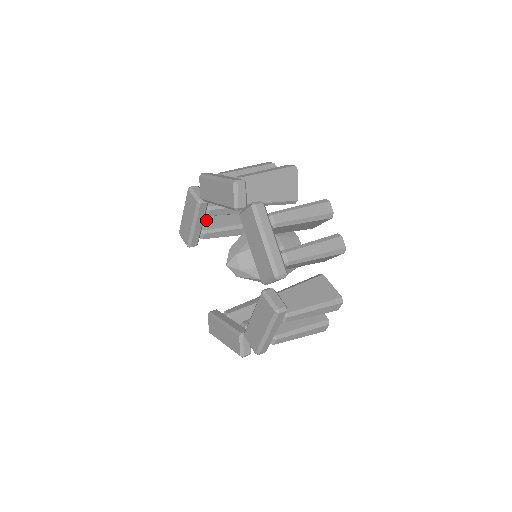
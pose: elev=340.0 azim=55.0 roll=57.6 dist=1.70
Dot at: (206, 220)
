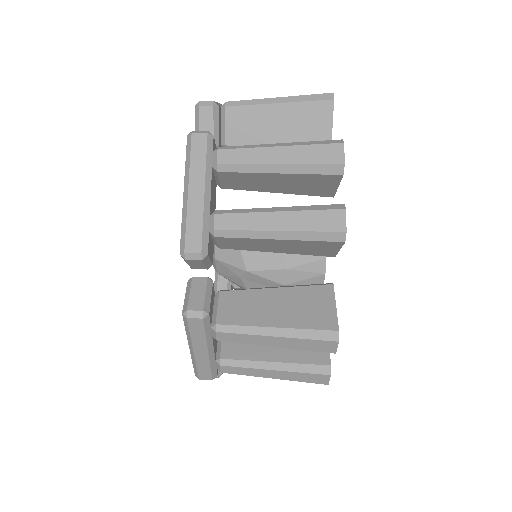
Dot at: occluded
